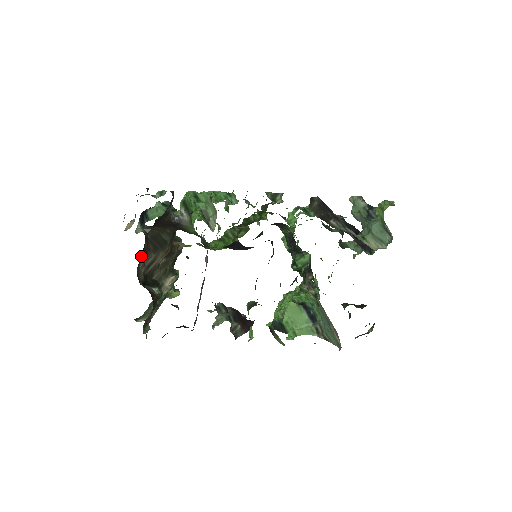
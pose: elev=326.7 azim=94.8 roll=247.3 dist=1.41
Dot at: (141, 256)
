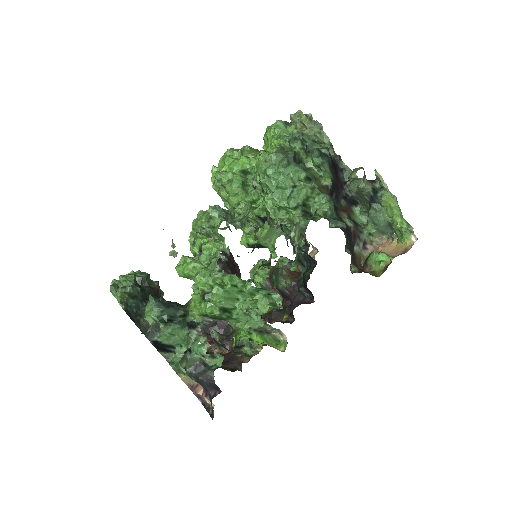
Dot at: occluded
